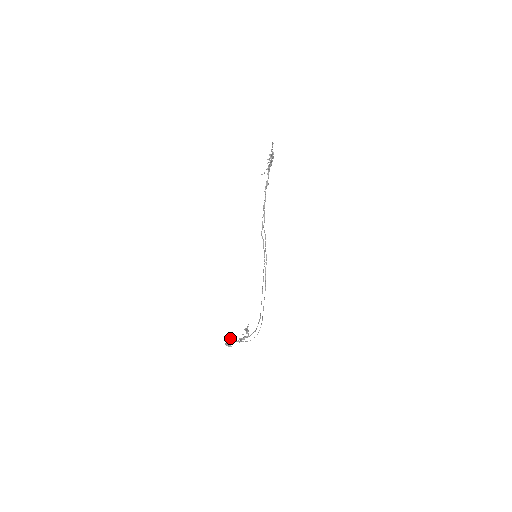
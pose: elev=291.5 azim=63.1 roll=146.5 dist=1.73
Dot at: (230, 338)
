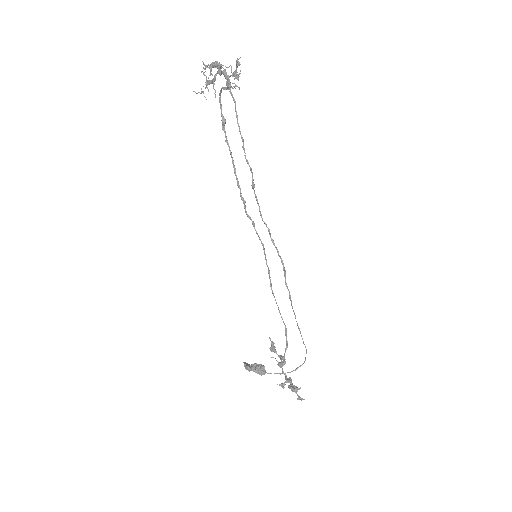
Dot at: (257, 369)
